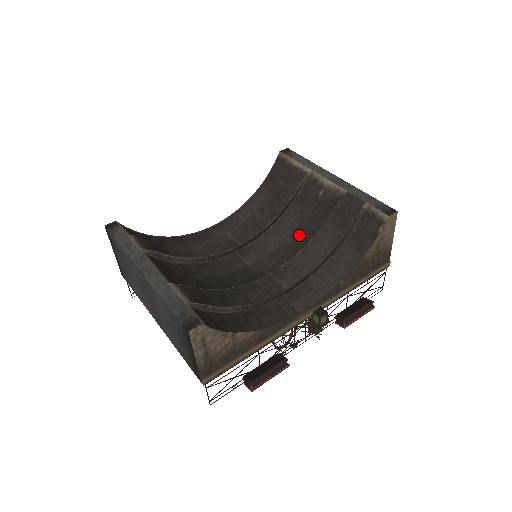
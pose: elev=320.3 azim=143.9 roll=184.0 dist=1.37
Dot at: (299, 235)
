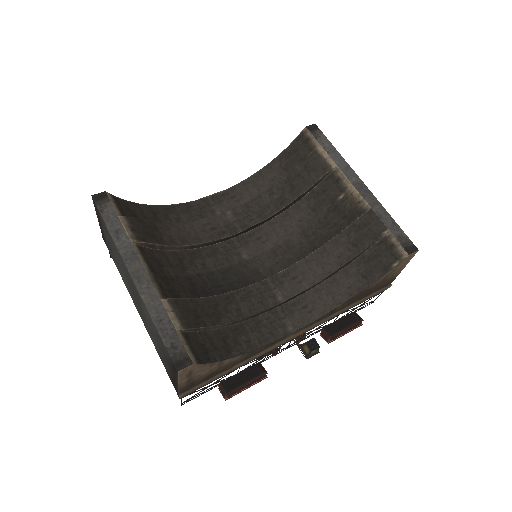
Dot at: (306, 236)
